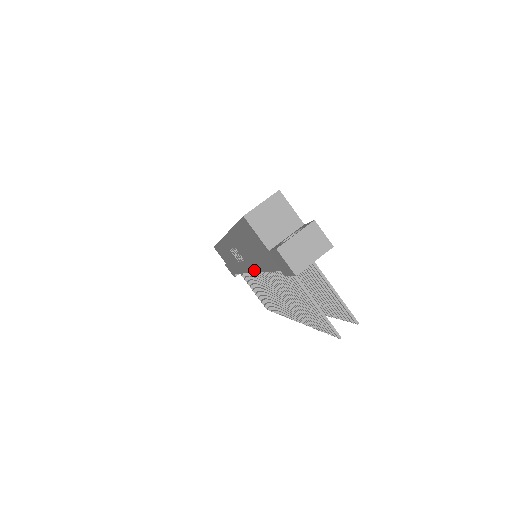
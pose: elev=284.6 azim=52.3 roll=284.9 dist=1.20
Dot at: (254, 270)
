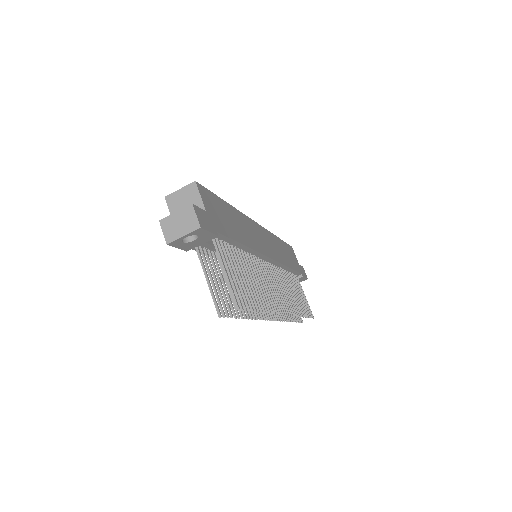
Dot at: occluded
